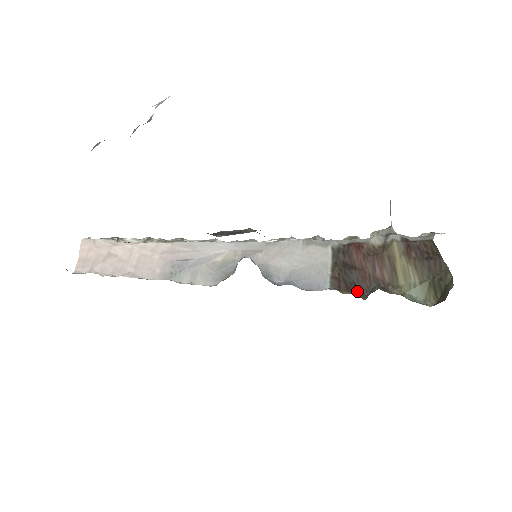
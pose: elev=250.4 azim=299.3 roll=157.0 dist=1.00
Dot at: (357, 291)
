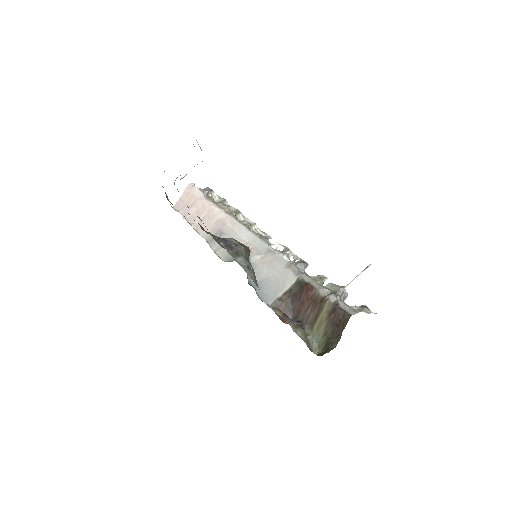
Dot at: (289, 315)
